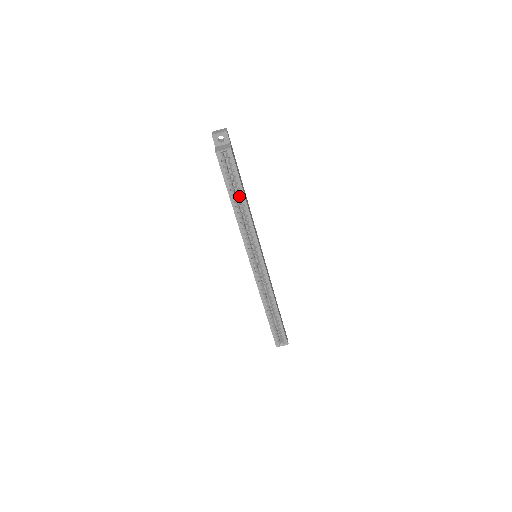
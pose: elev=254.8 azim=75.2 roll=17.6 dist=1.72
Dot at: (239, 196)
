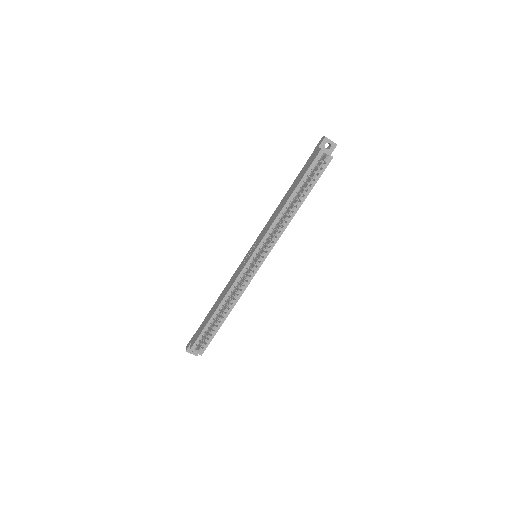
Dot at: (301, 196)
